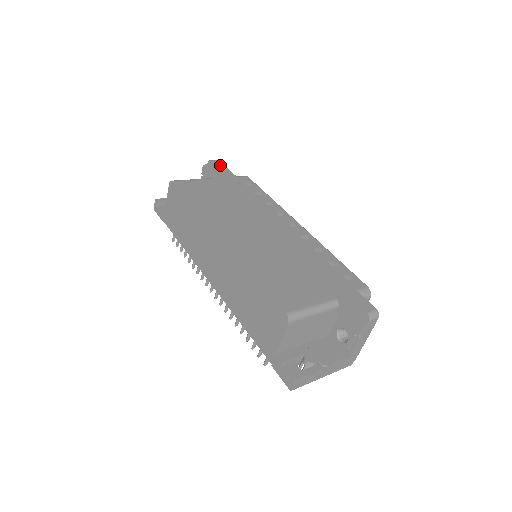
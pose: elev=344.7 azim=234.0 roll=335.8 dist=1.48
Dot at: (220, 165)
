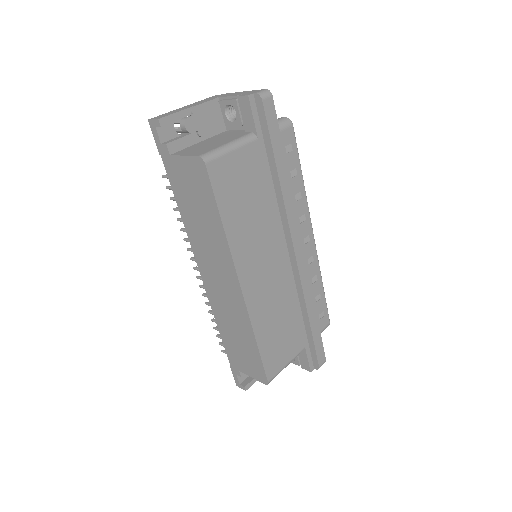
Dot at: (271, 114)
